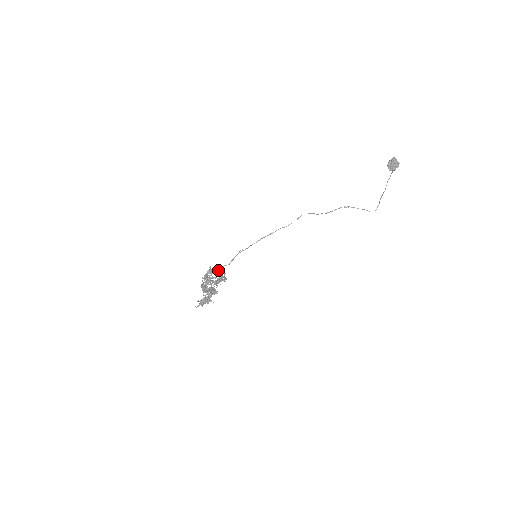
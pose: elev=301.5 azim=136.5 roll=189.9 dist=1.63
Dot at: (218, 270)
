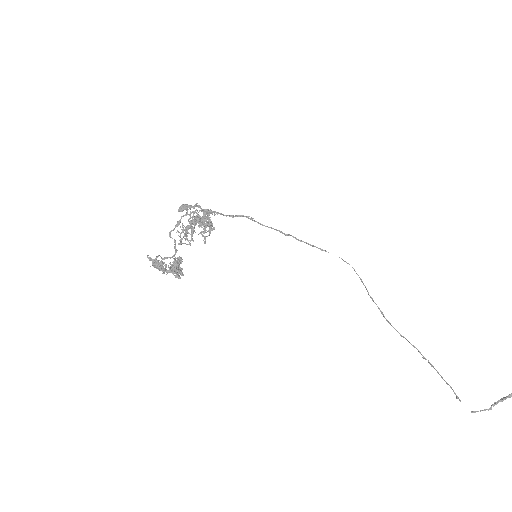
Dot at: (211, 210)
